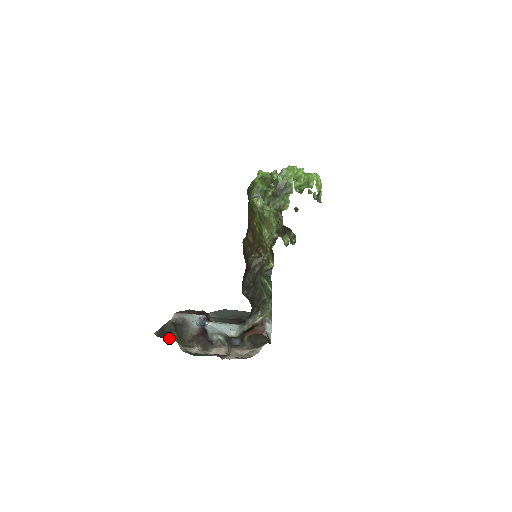
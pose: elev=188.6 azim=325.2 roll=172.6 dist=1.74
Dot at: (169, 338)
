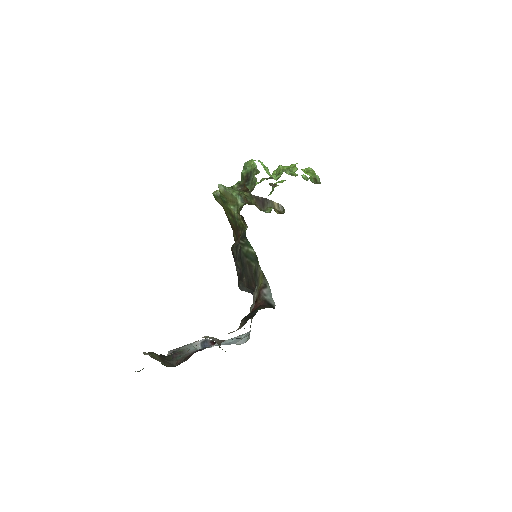
Dot at: occluded
